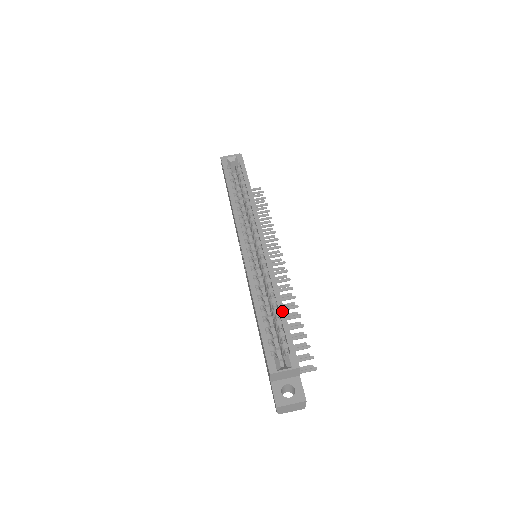
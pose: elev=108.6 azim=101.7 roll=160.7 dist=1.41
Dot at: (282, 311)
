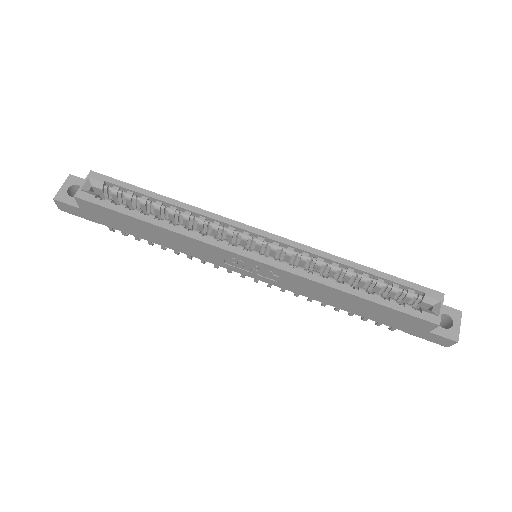
Dot at: (371, 271)
